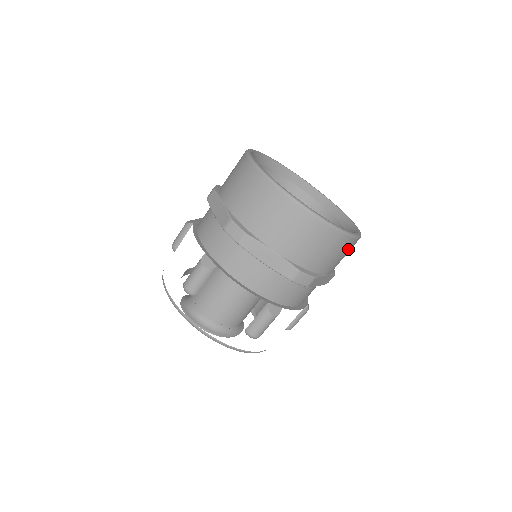
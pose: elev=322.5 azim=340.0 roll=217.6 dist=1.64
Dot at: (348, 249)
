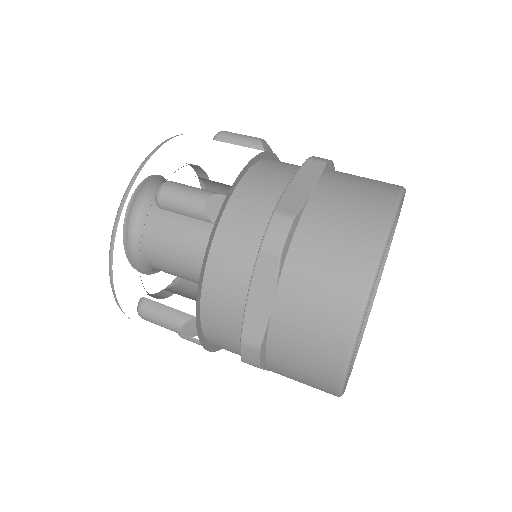
Dot at: occluded
